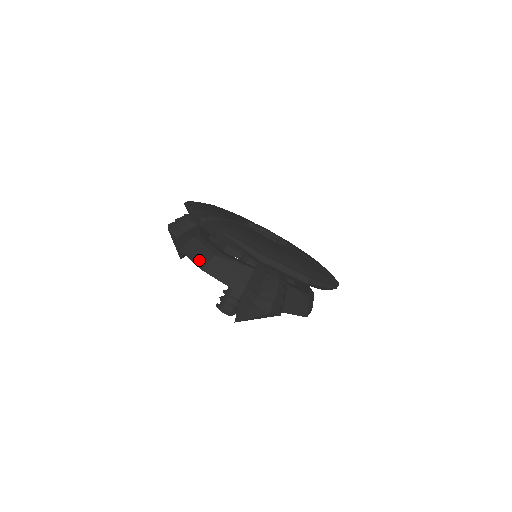
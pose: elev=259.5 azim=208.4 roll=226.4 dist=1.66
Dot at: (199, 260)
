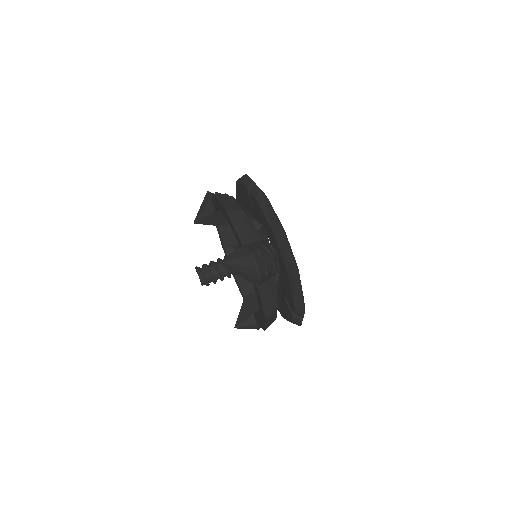
Dot at: (227, 206)
